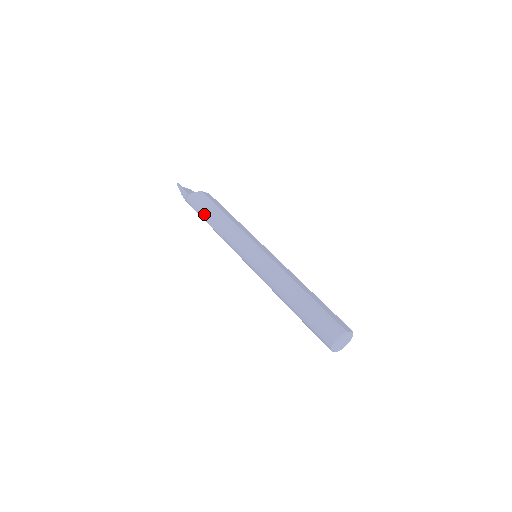
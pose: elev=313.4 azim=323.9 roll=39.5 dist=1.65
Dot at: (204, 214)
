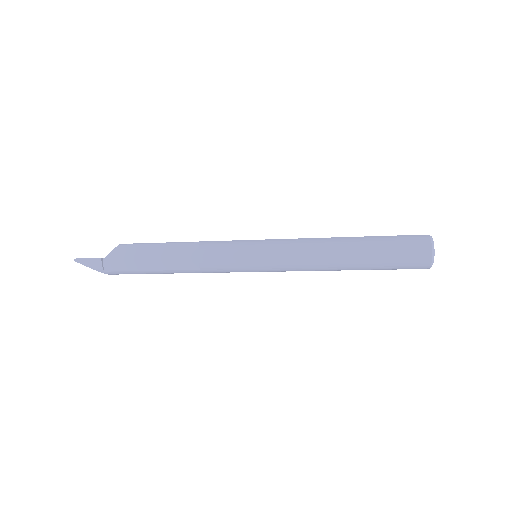
Dot at: (147, 263)
